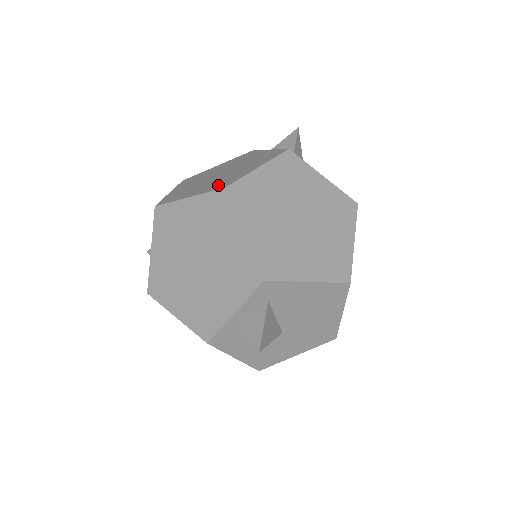
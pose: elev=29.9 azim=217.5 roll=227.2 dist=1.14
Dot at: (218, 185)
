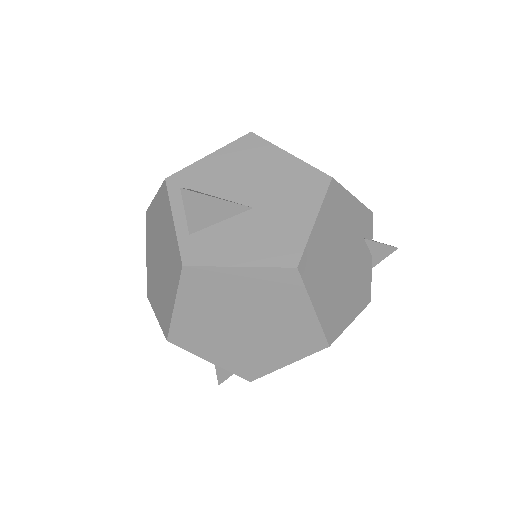
Dot at: occluded
